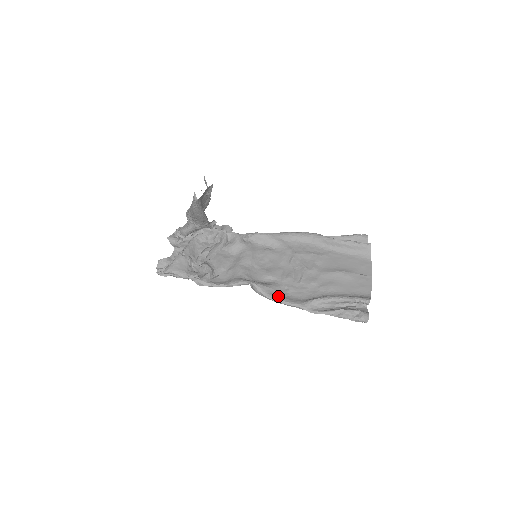
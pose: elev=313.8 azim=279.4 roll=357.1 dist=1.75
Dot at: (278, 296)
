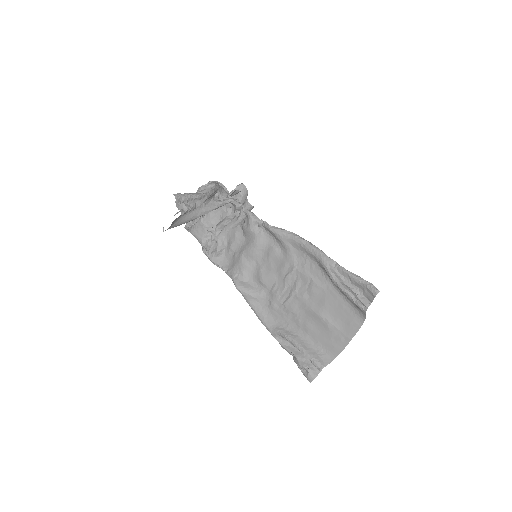
Dot at: (257, 308)
